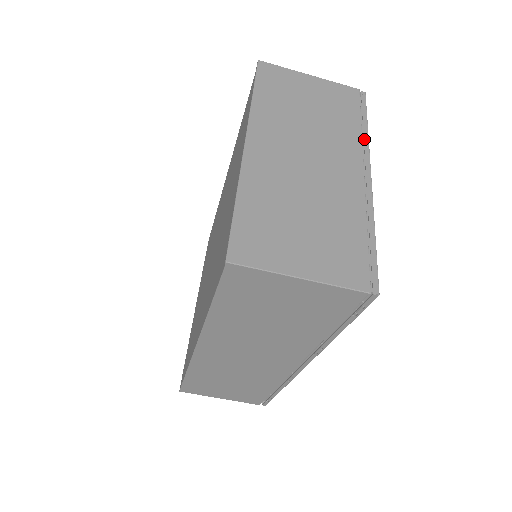
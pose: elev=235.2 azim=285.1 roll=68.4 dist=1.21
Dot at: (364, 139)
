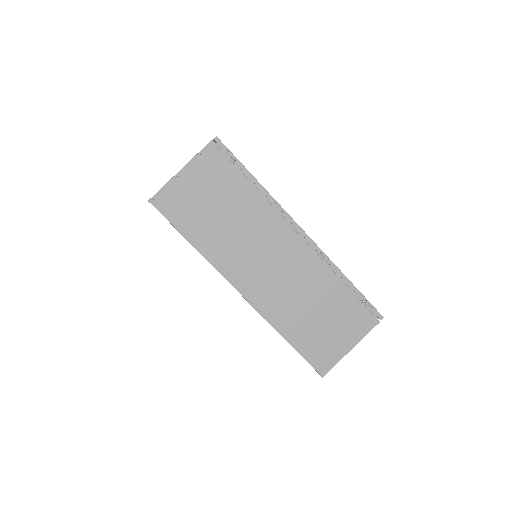
Dot at: occluded
